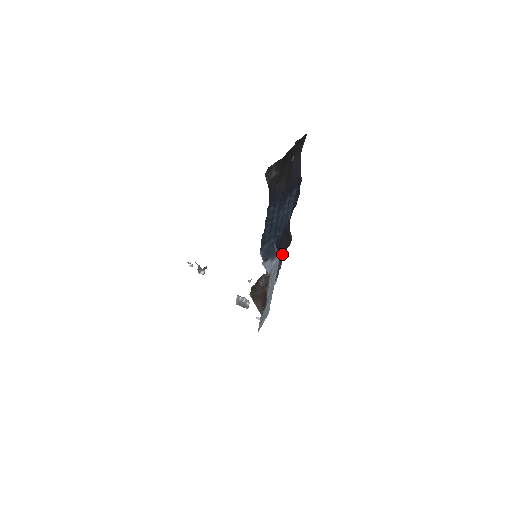
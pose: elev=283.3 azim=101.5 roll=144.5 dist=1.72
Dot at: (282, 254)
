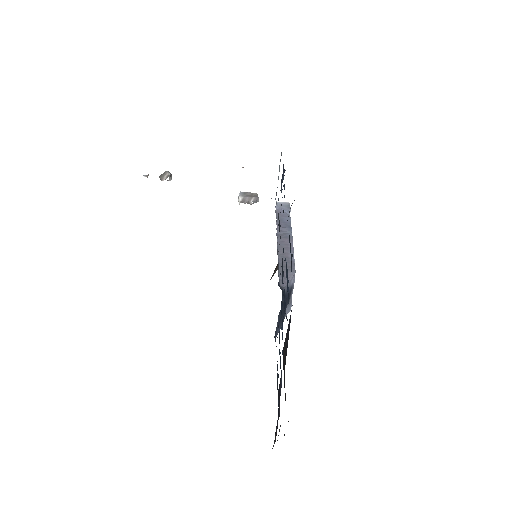
Dot at: occluded
